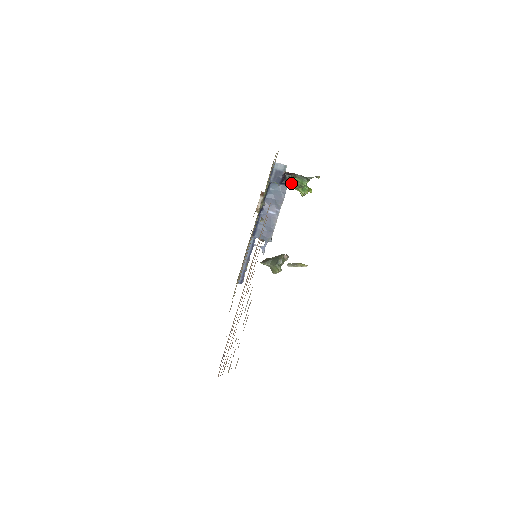
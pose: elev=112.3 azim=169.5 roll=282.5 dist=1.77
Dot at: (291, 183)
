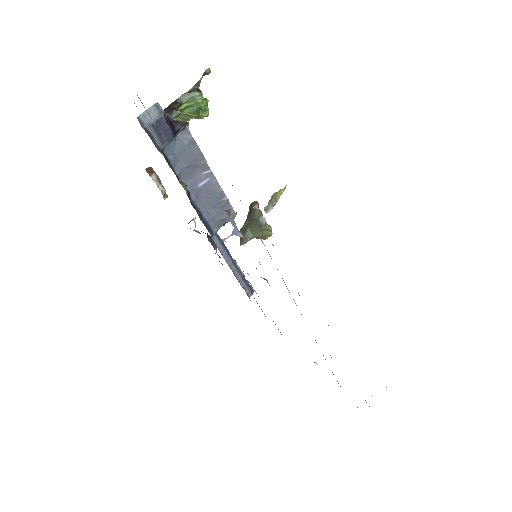
Dot at: (180, 119)
